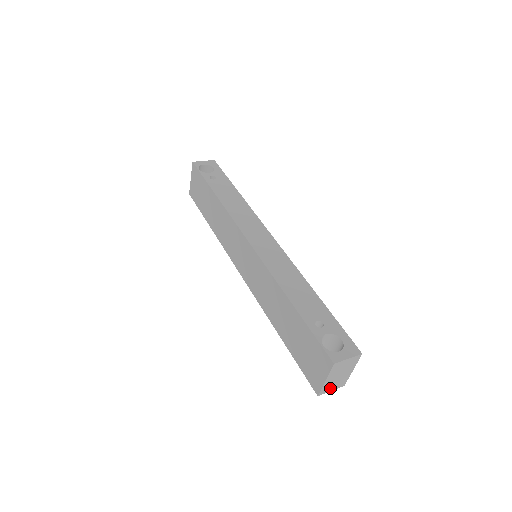
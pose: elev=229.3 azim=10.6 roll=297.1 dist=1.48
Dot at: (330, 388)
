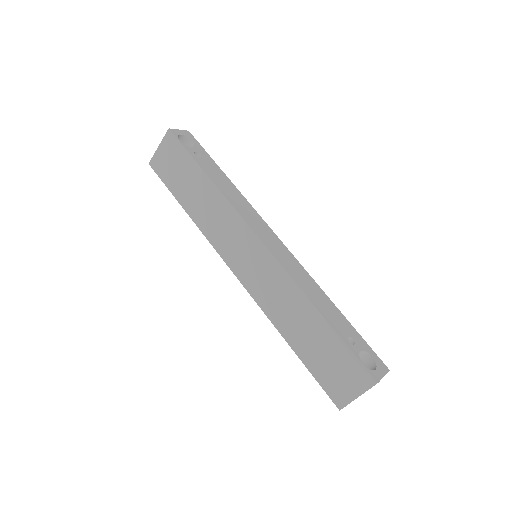
Dot at: occluded
